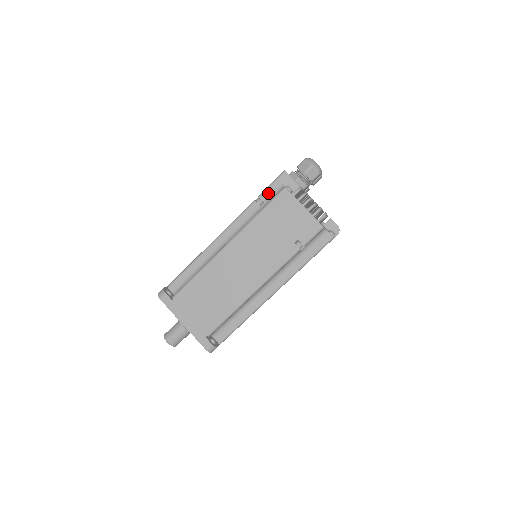
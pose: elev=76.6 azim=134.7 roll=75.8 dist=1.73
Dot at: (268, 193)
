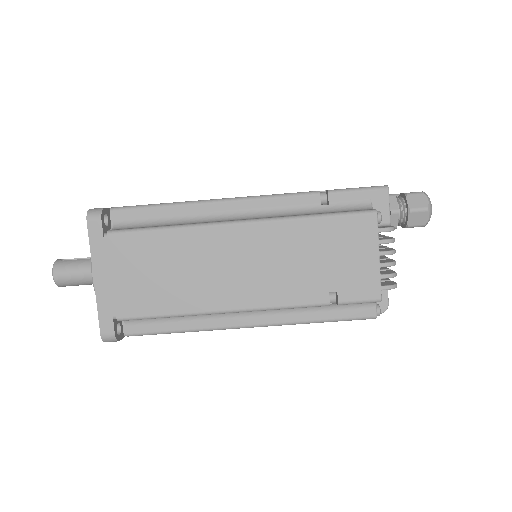
Dot at: (344, 197)
